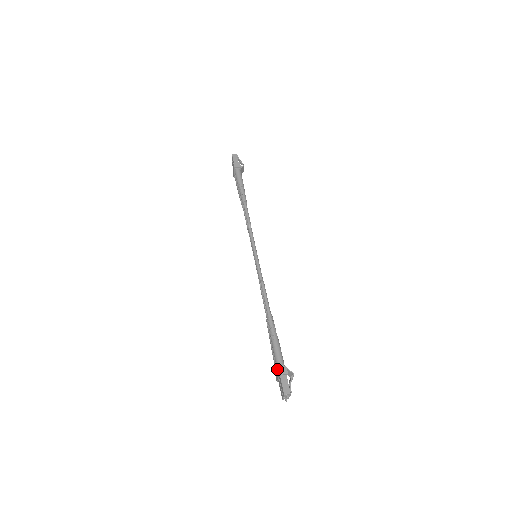
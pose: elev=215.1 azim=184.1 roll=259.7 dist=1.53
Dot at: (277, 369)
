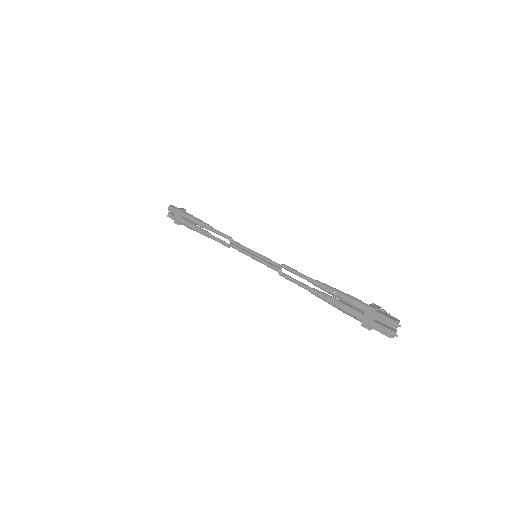
Dot at: (368, 307)
